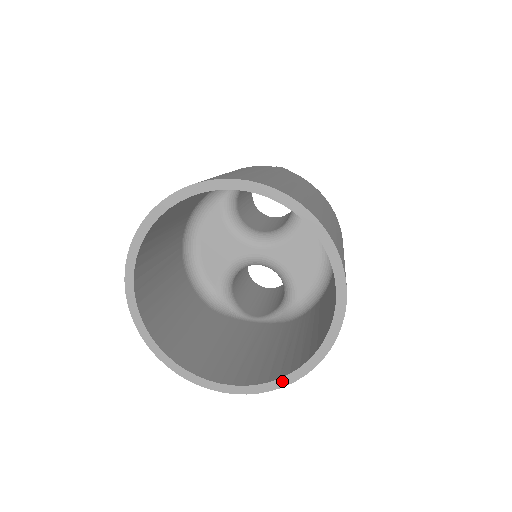
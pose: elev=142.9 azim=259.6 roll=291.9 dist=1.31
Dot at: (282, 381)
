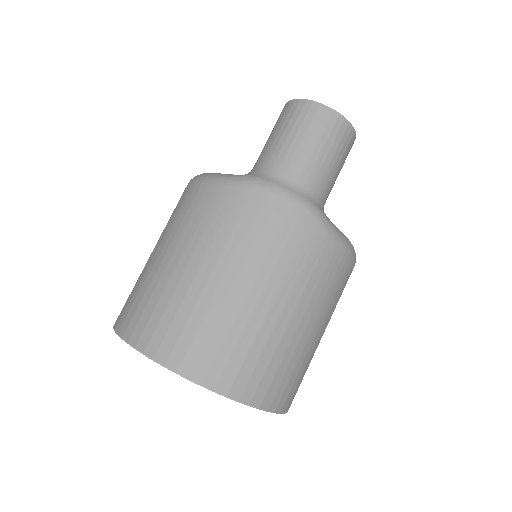
Dot at: occluded
